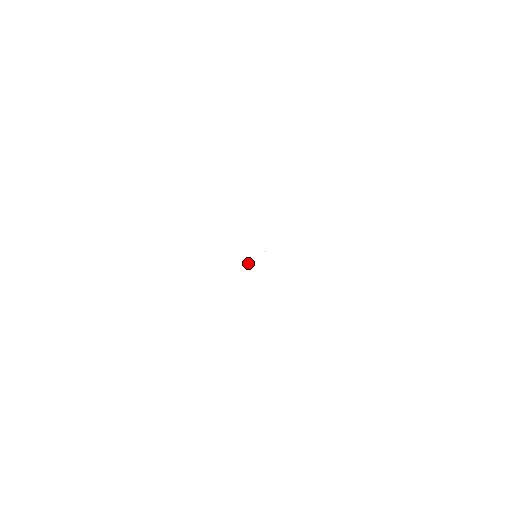
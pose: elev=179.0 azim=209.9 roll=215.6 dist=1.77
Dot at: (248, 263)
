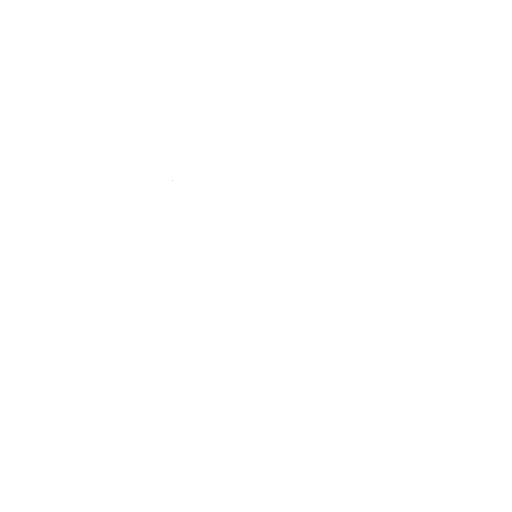
Dot at: (252, 245)
